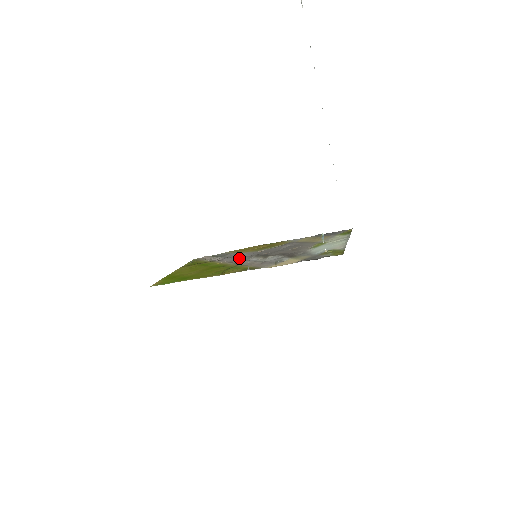
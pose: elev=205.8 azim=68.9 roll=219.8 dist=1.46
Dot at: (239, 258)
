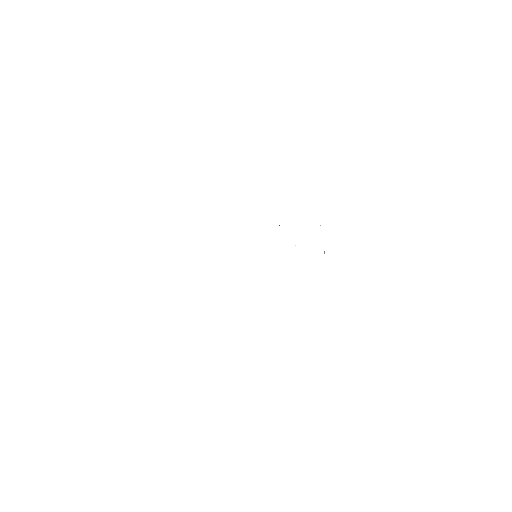
Dot at: occluded
